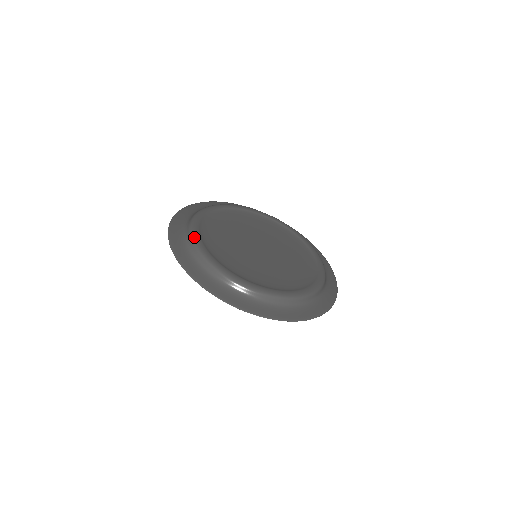
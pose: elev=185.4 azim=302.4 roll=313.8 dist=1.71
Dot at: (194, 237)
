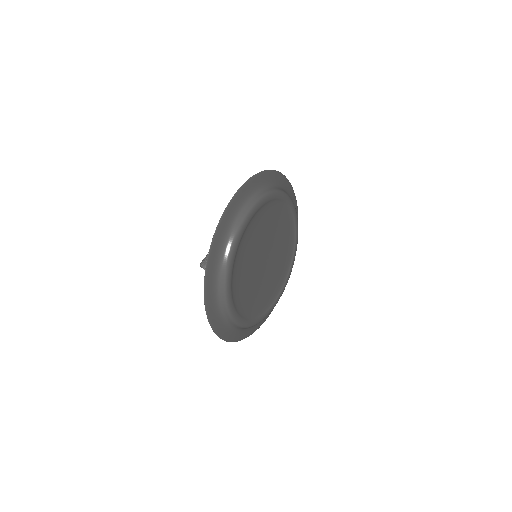
Dot at: (228, 295)
